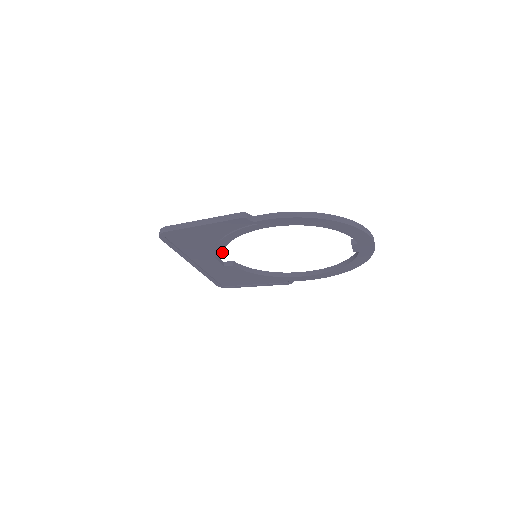
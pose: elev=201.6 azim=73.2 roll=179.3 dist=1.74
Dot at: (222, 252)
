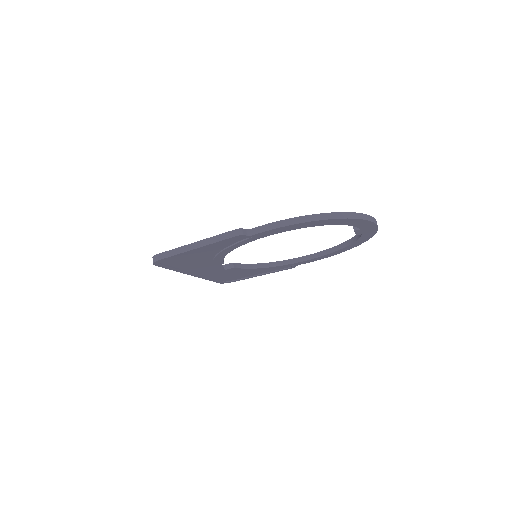
Dot at: (221, 261)
